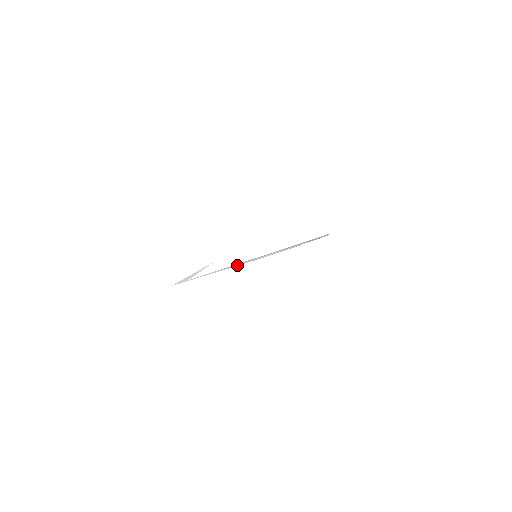
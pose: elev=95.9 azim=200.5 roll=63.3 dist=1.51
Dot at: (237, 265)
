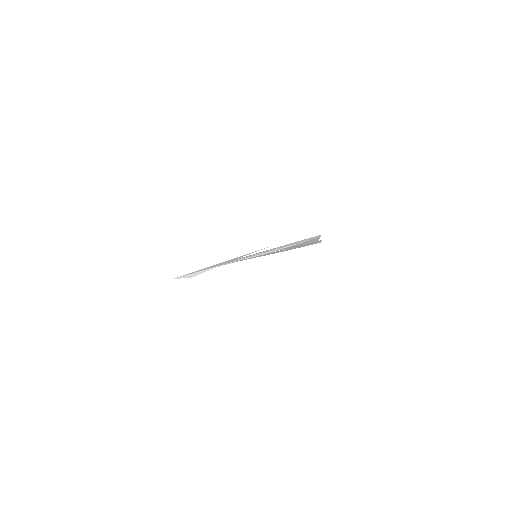
Dot at: (235, 261)
